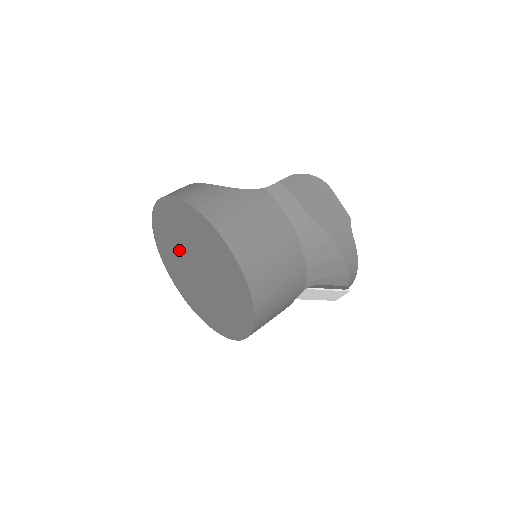
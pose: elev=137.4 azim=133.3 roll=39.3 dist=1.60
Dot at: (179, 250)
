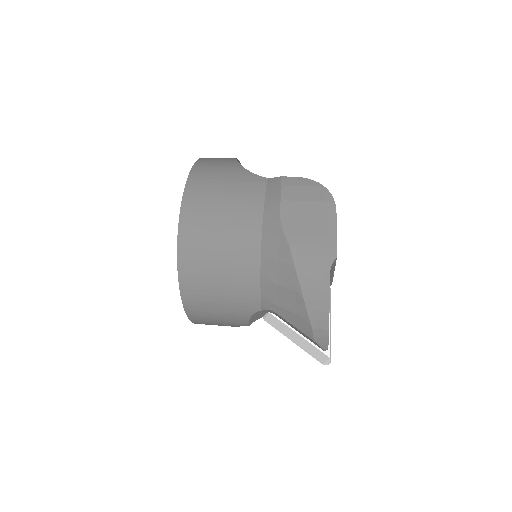
Dot at: occluded
